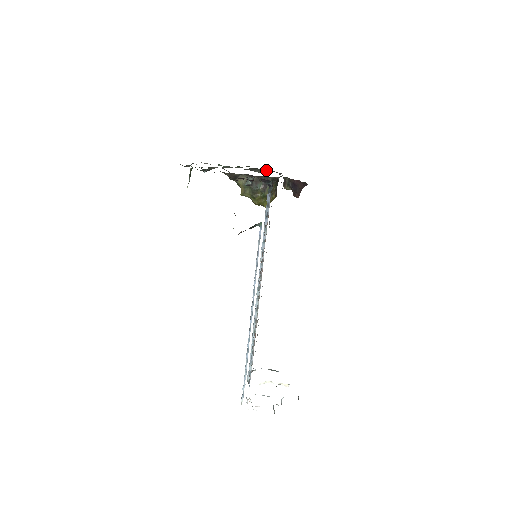
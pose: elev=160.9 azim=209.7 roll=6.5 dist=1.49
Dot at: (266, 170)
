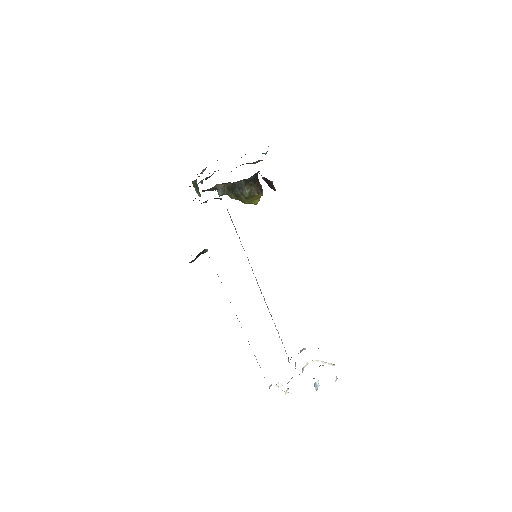
Dot at: (257, 161)
